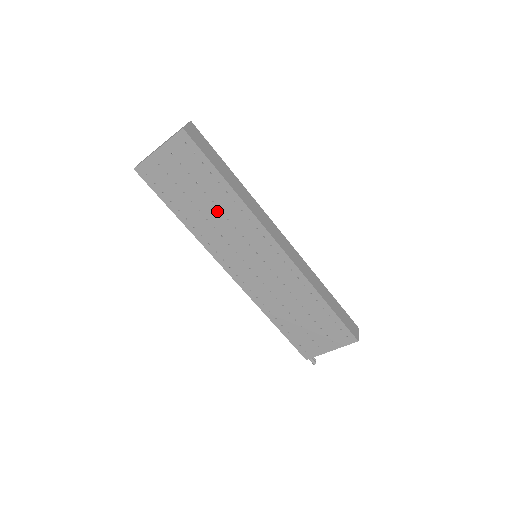
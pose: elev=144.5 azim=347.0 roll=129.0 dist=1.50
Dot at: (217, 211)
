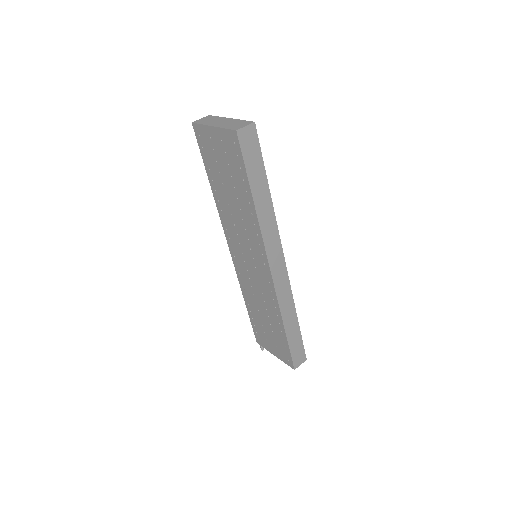
Dot at: (238, 207)
